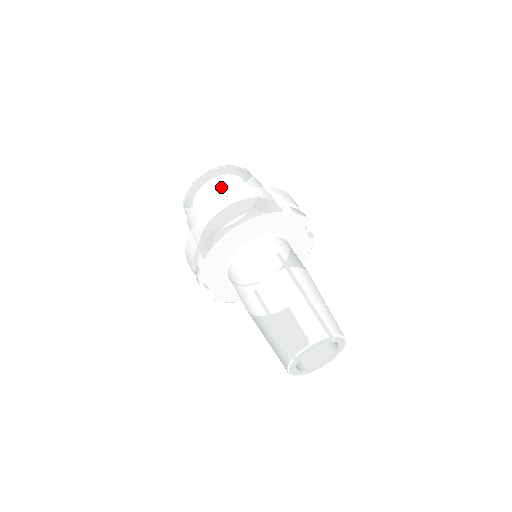
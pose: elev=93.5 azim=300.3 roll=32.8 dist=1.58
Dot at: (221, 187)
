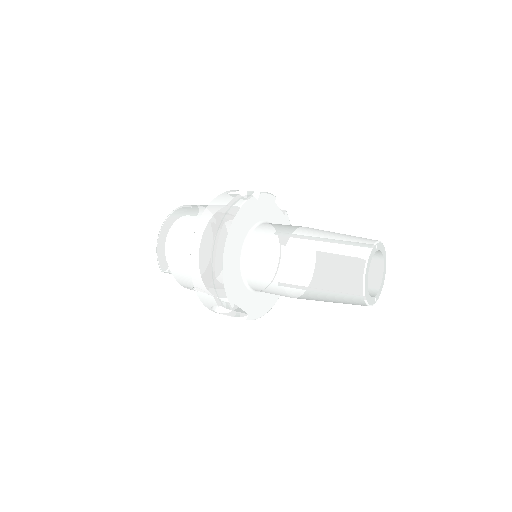
Dot at: (185, 223)
